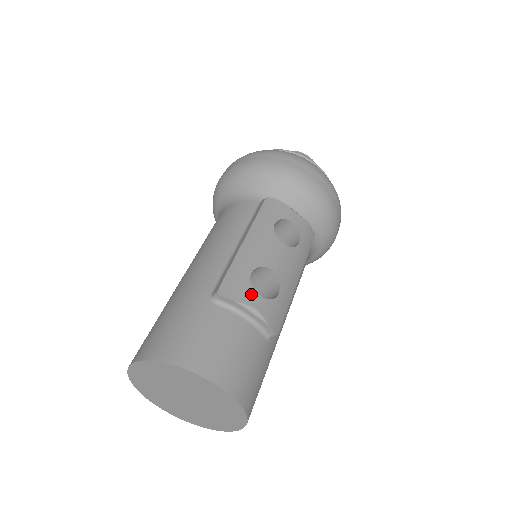
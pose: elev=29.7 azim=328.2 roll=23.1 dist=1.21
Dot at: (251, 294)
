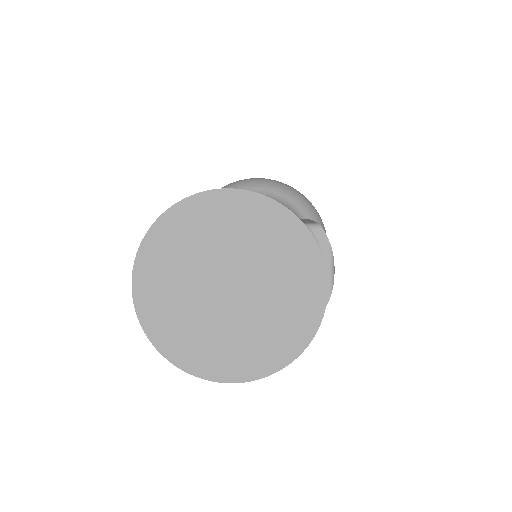
Dot at: occluded
